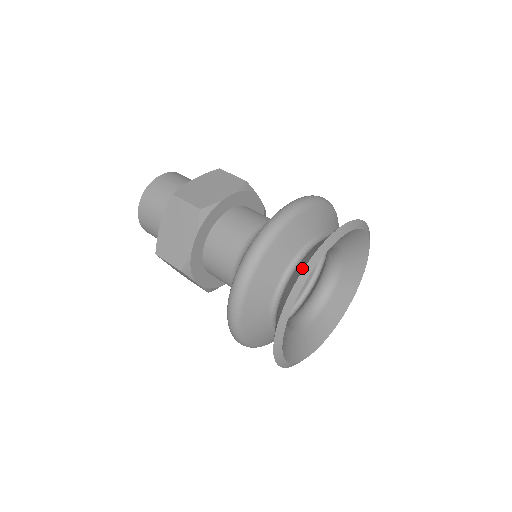
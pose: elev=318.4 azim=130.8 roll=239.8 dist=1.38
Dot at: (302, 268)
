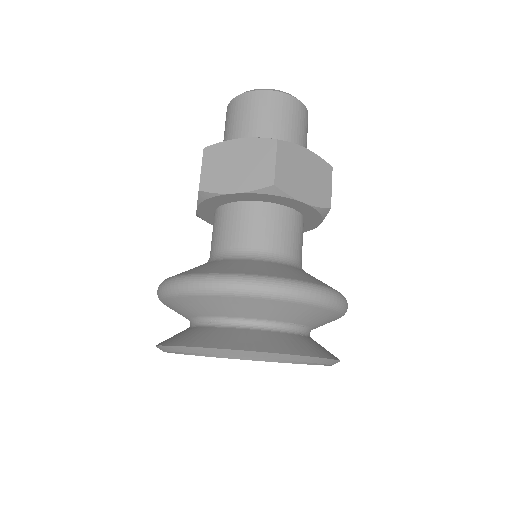
Dot at: (170, 342)
